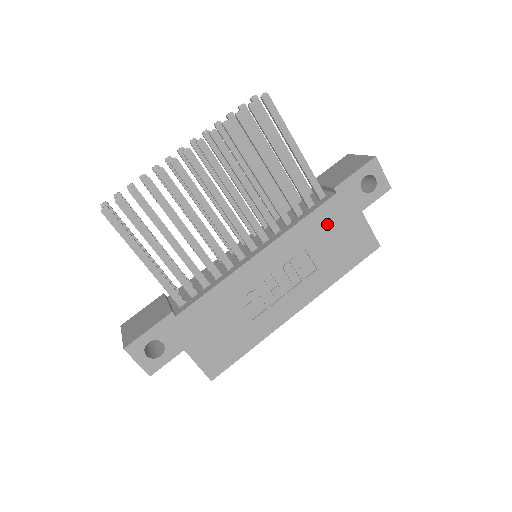
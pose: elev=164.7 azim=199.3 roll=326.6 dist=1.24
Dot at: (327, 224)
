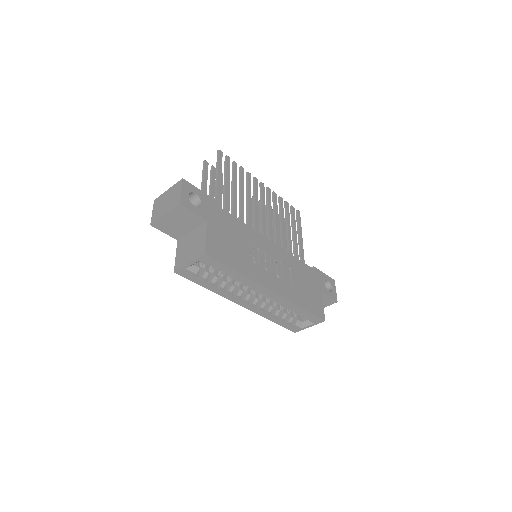
Dot at: (305, 275)
